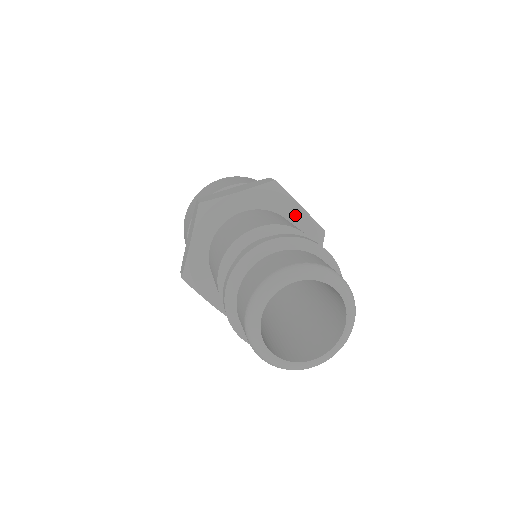
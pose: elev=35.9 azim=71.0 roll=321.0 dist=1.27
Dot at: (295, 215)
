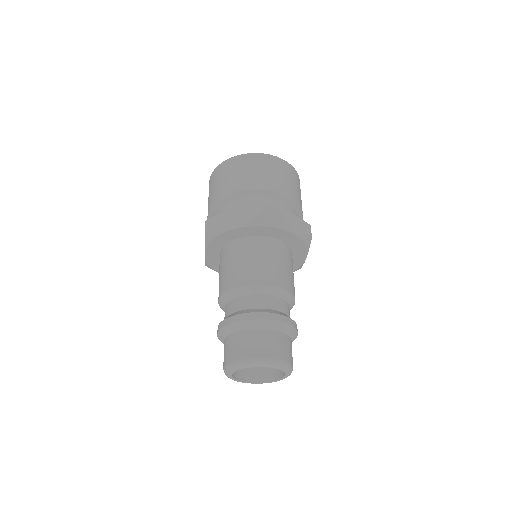
Dot at: (283, 236)
